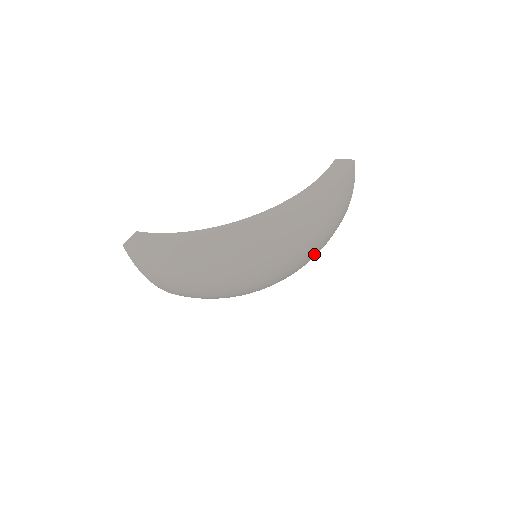
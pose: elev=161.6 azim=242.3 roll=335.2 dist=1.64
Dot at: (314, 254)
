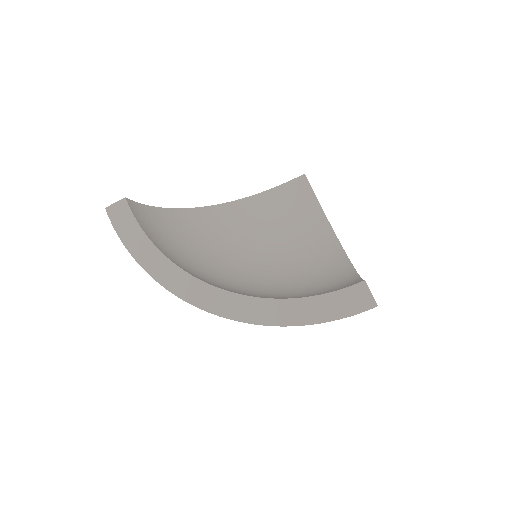
Dot at: occluded
